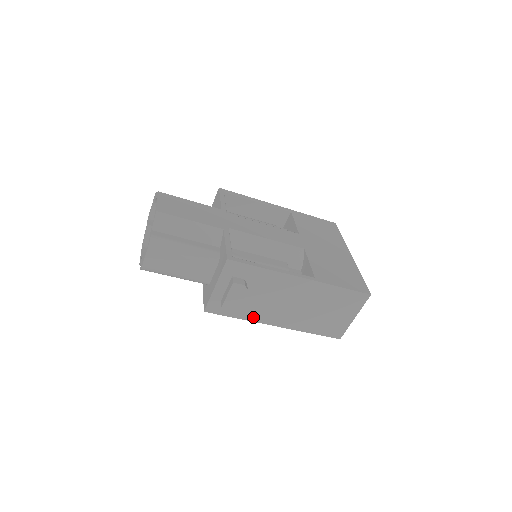
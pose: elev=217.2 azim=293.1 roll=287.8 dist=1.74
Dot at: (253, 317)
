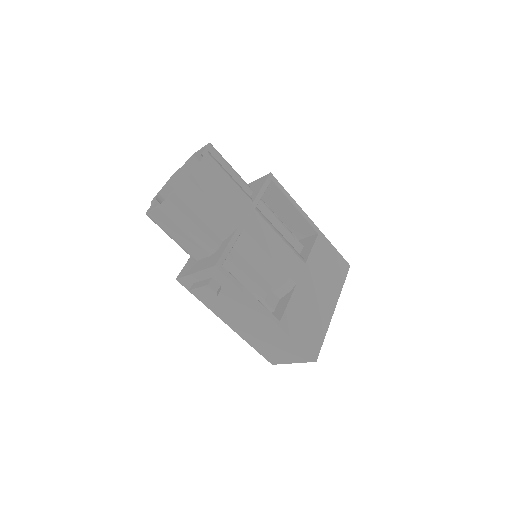
Dot at: (213, 308)
